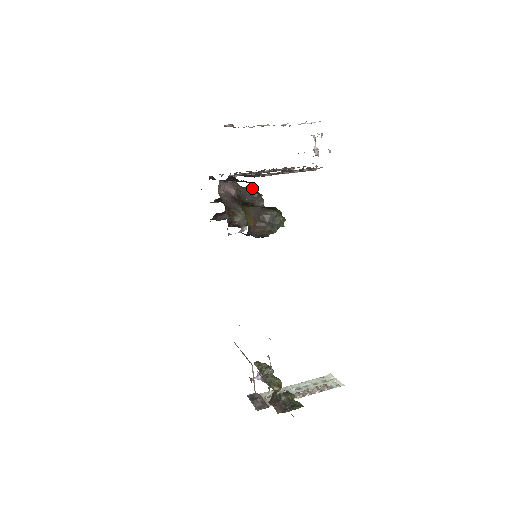
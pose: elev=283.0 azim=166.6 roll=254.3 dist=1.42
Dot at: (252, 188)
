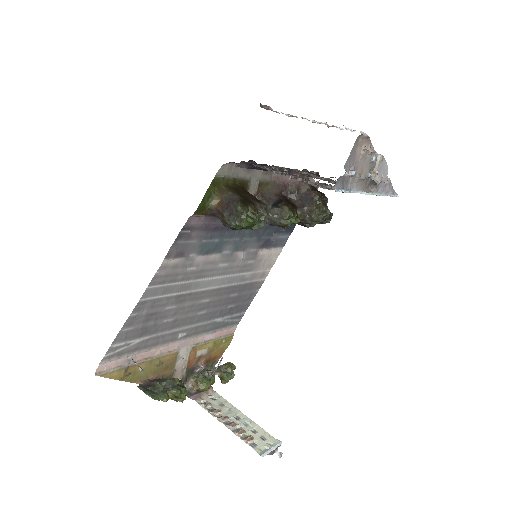
Dot at: (315, 194)
